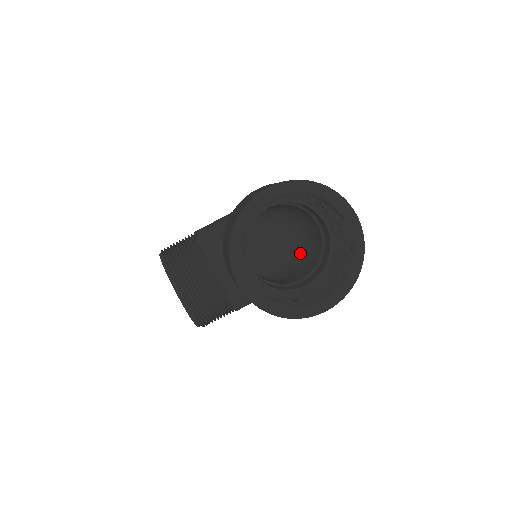
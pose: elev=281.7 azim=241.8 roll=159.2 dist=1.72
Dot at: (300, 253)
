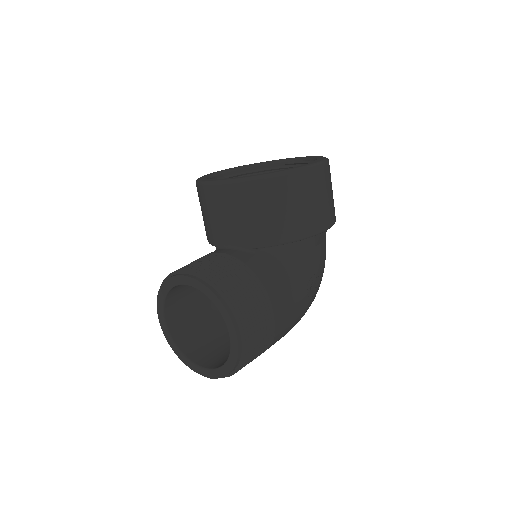
Dot at: occluded
